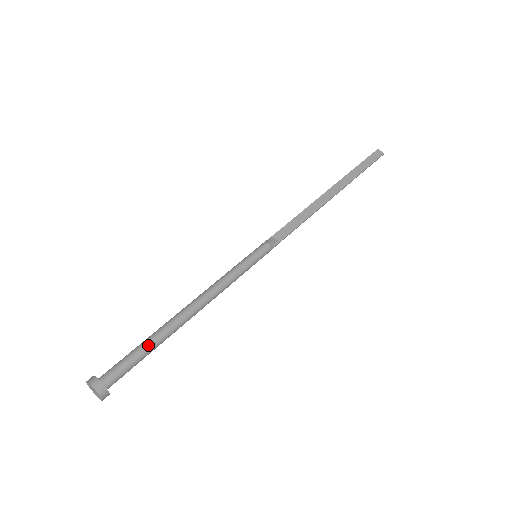
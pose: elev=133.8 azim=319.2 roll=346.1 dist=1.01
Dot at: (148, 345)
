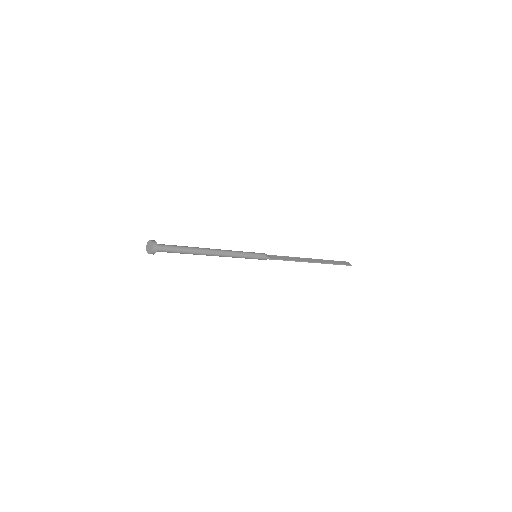
Dot at: (184, 247)
